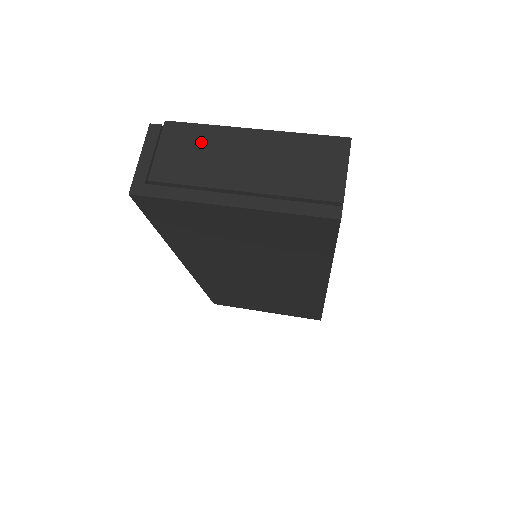
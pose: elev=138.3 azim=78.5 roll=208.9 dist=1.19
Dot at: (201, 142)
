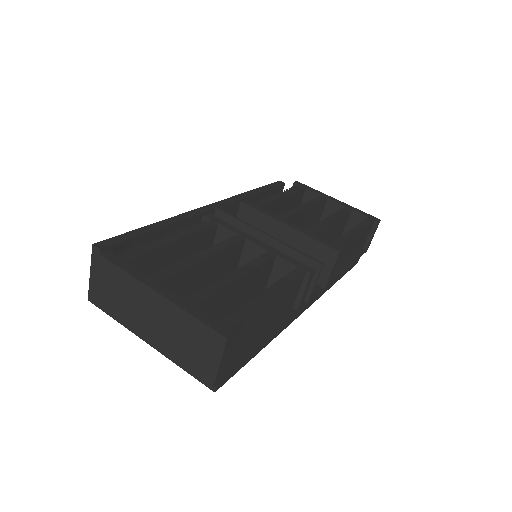
Dot at: (122, 286)
